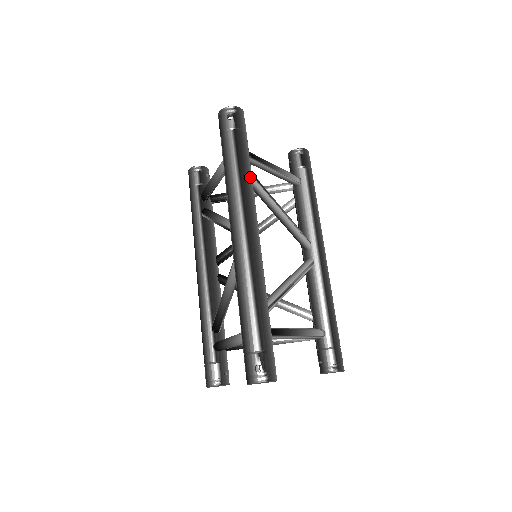
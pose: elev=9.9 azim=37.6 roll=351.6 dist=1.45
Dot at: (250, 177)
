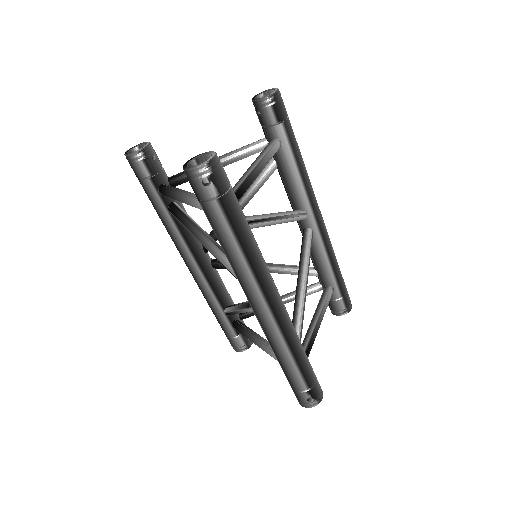
Dot at: (254, 244)
